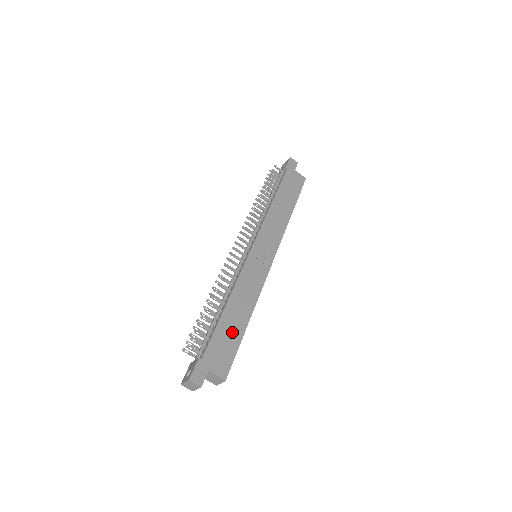
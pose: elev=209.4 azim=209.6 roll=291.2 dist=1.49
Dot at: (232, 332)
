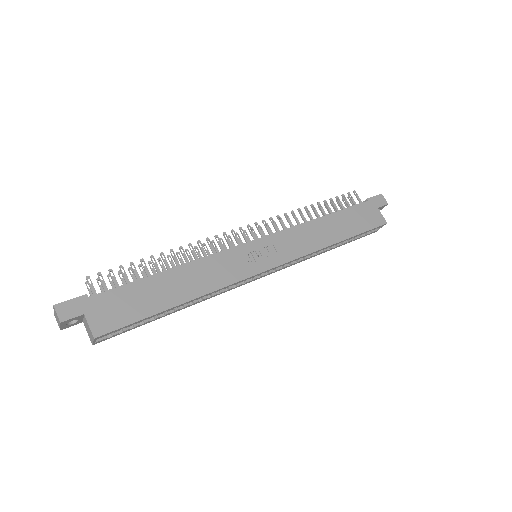
Dot at: (150, 299)
